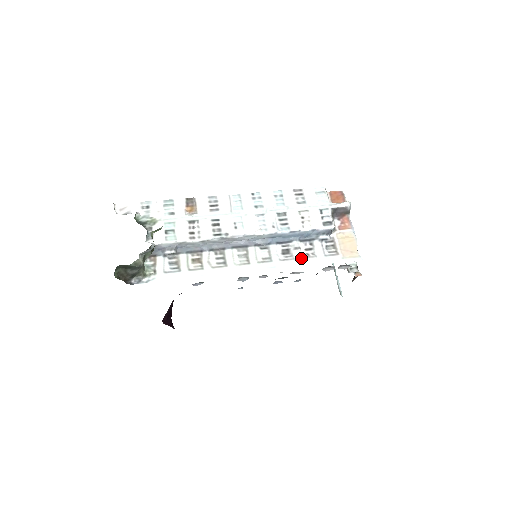
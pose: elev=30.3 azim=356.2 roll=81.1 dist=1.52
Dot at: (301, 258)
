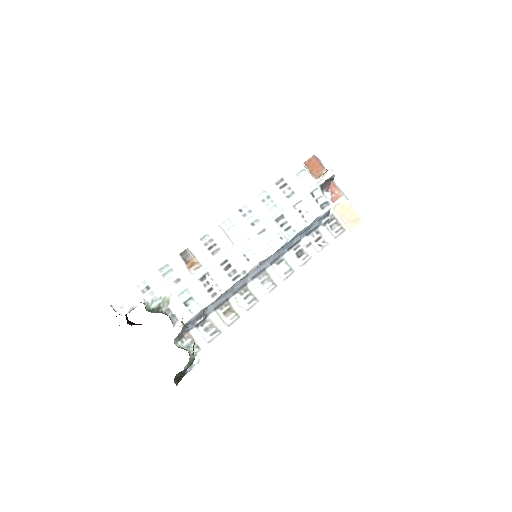
Dot at: (317, 253)
